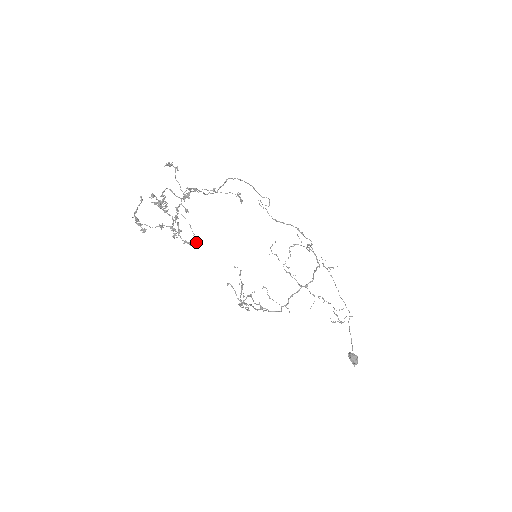
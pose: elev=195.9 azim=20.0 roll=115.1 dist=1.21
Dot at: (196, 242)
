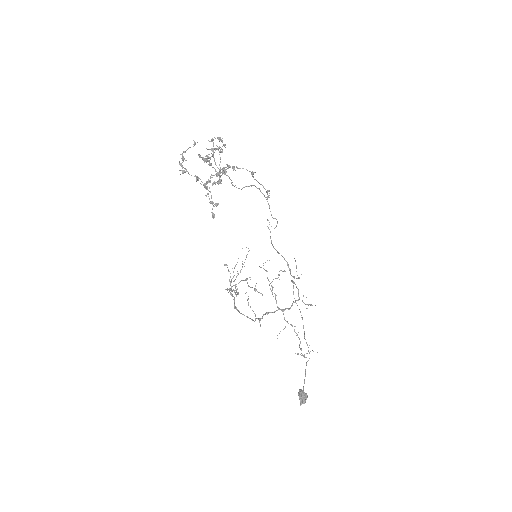
Dot at: (213, 215)
